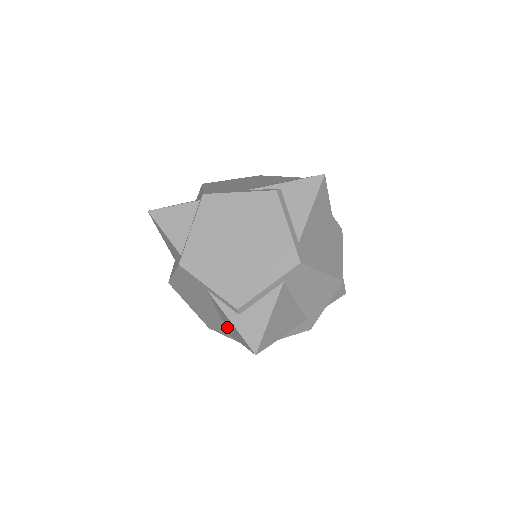
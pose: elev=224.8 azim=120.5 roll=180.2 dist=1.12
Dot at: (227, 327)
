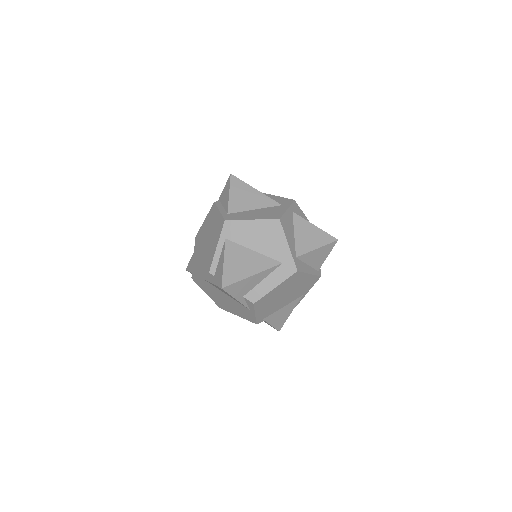
Dot at: (236, 301)
